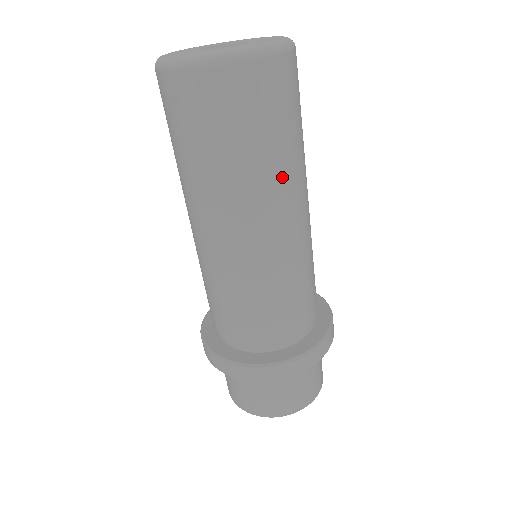
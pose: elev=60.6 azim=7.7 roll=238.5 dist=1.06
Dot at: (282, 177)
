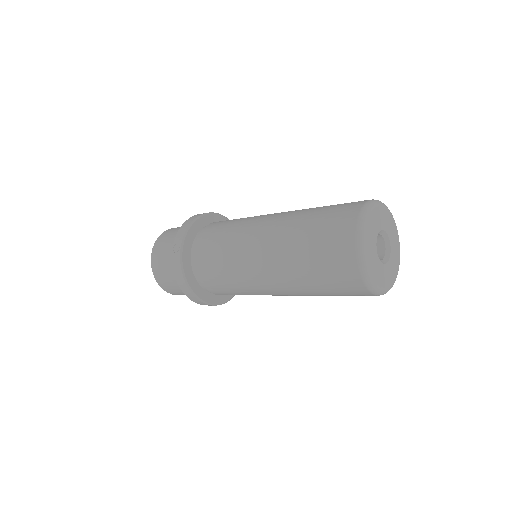
Dot at: (311, 295)
